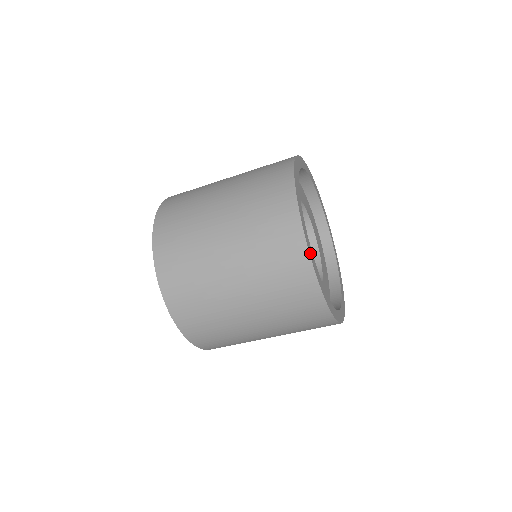
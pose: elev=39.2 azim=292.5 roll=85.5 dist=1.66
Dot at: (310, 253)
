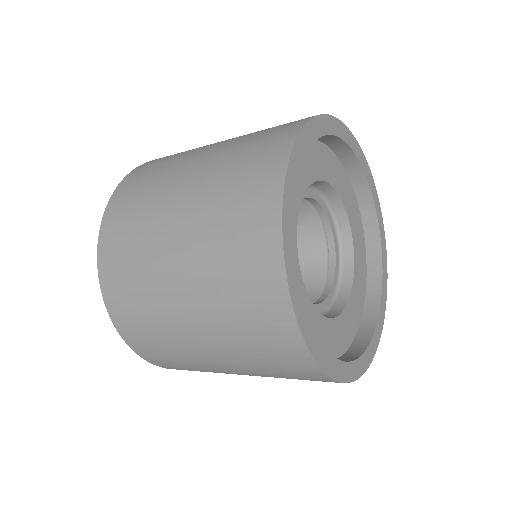
Dot at: (327, 368)
